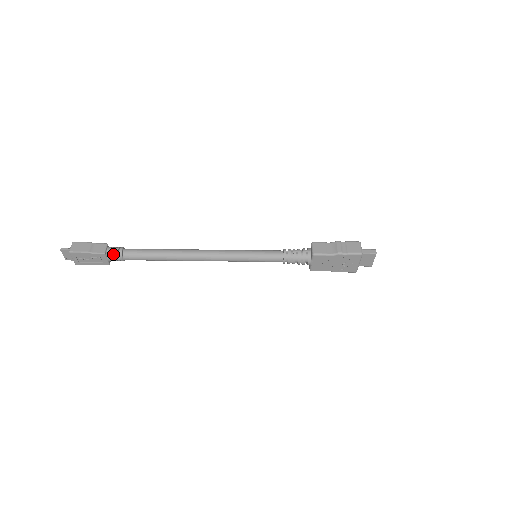
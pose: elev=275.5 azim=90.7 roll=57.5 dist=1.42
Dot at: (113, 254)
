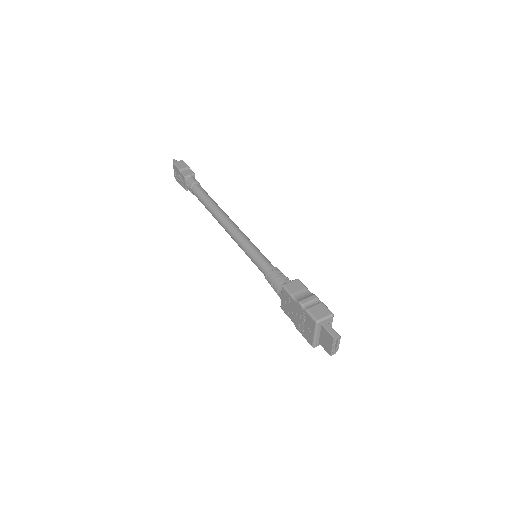
Dot at: (190, 182)
